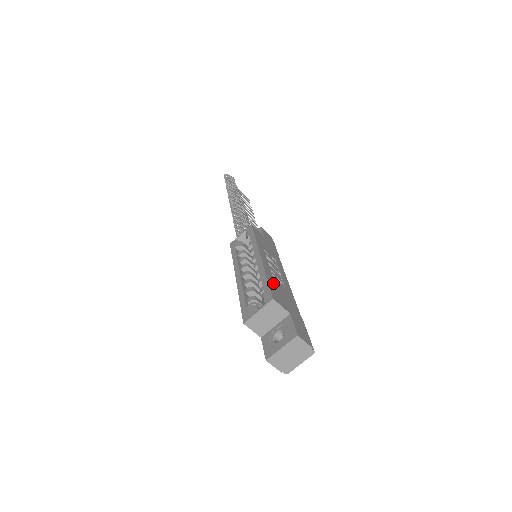
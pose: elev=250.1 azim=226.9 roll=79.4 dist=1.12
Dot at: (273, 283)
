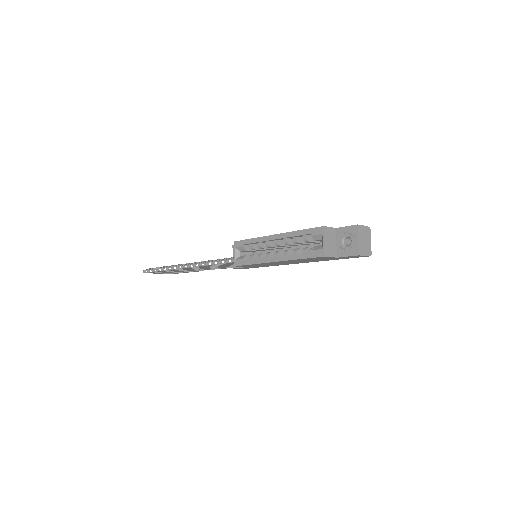
Dot at: occluded
